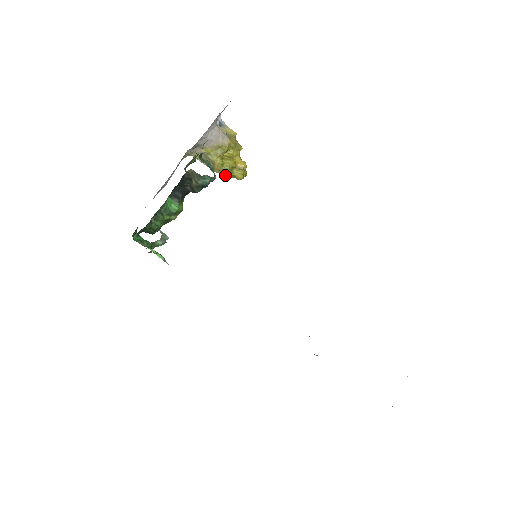
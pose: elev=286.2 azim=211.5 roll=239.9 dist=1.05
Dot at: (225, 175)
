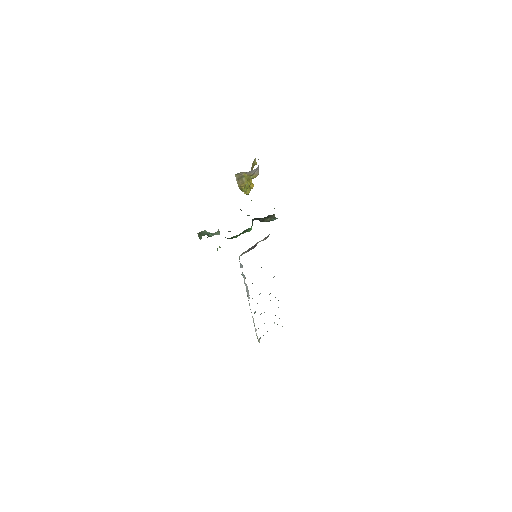
Dot at: (242, 190)
